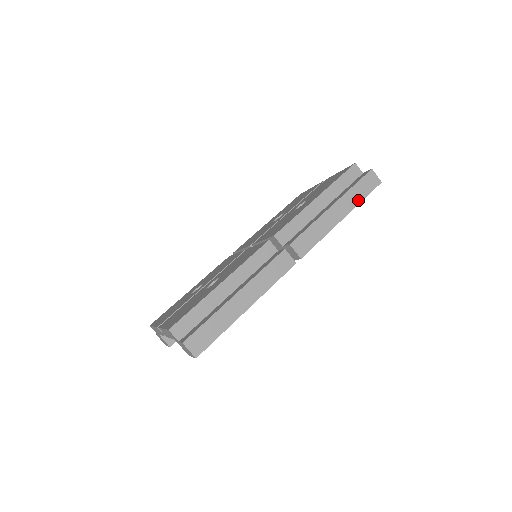
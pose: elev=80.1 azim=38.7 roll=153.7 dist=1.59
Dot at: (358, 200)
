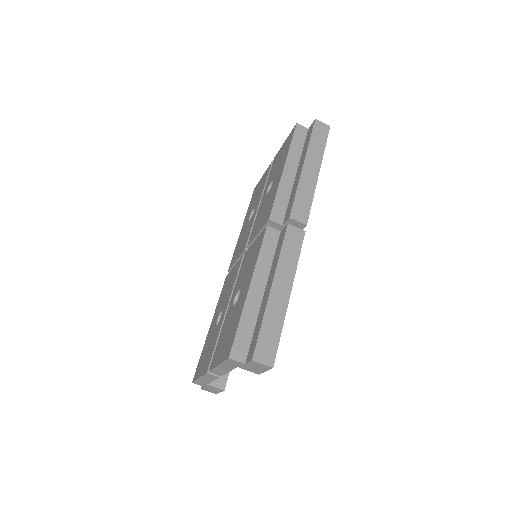
Dot at: (321, 150)
